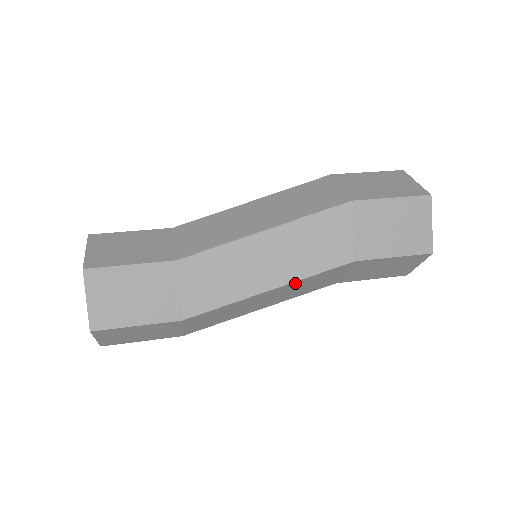
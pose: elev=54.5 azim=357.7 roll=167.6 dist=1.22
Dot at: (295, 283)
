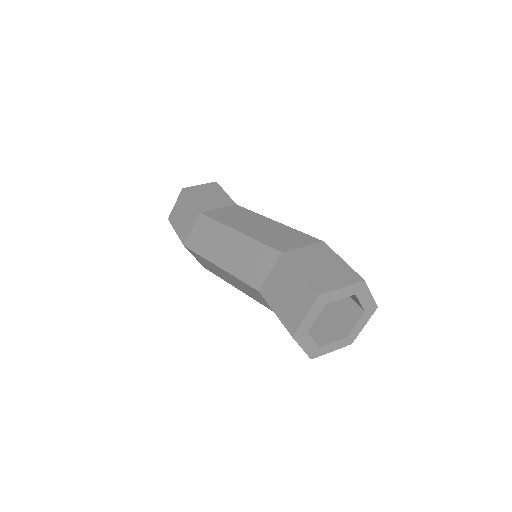
Dot at: (248, 241)
